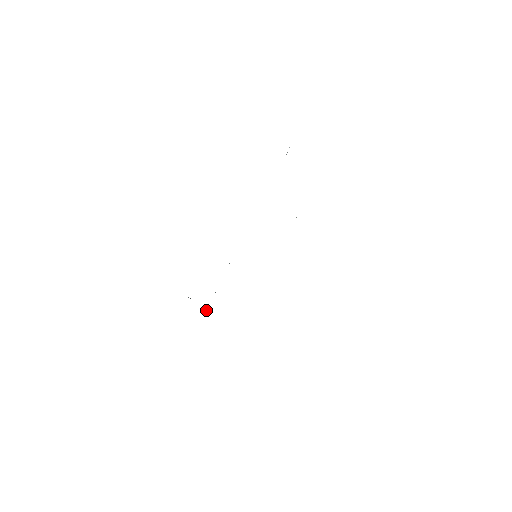
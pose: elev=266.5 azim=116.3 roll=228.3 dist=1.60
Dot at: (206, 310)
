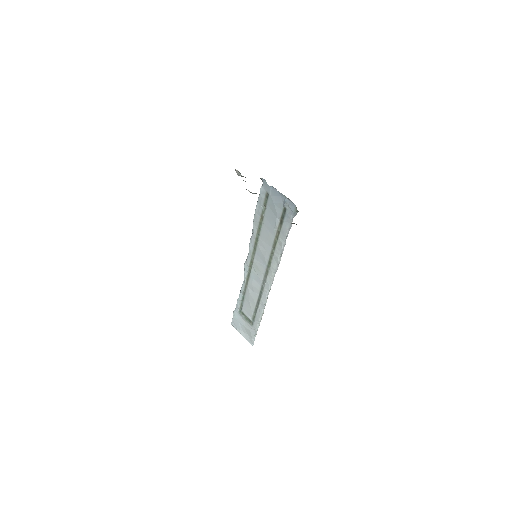
Dot at: occluded
